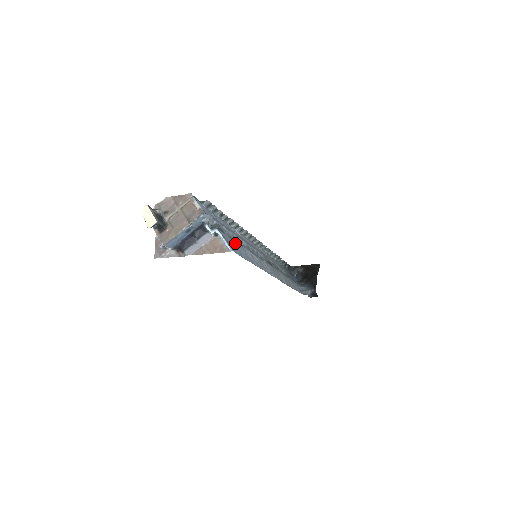
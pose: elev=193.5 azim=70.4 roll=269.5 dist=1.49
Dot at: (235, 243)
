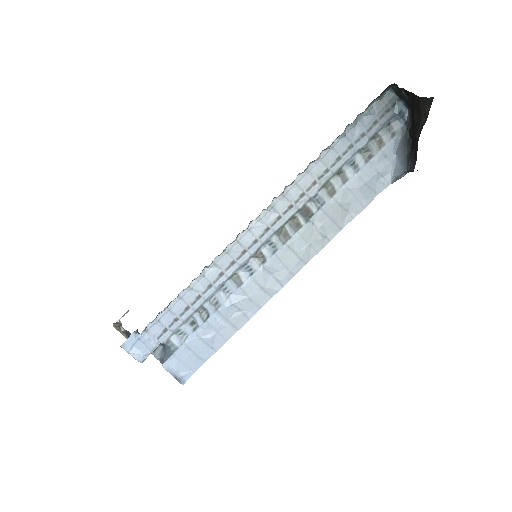
Dot at: (194, 341)
